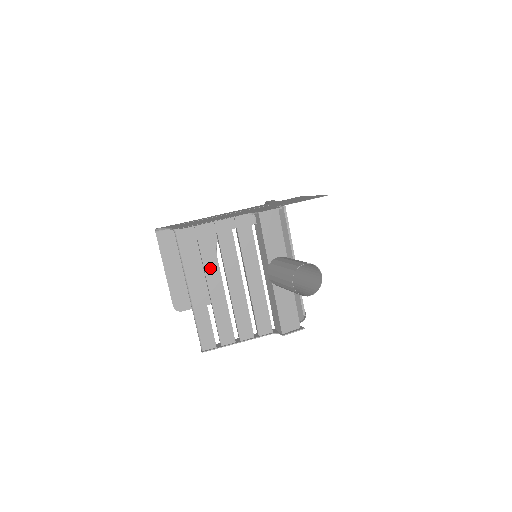
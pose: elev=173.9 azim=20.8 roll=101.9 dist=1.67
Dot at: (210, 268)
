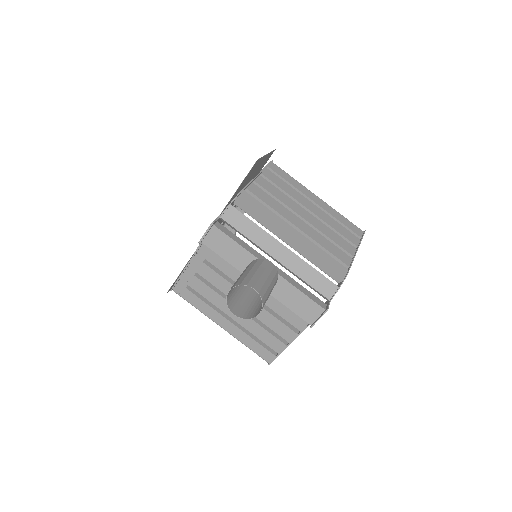
Dot at: (217, 301)
